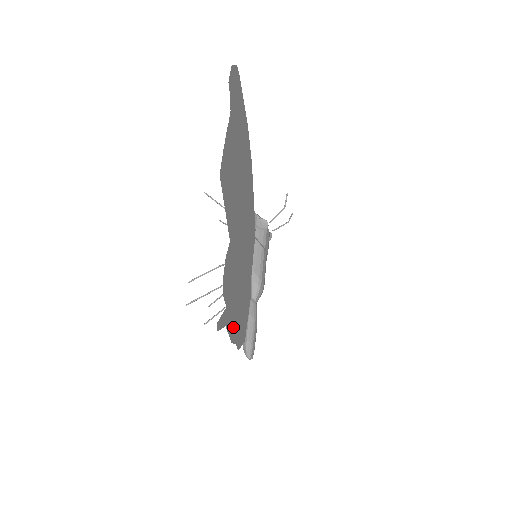
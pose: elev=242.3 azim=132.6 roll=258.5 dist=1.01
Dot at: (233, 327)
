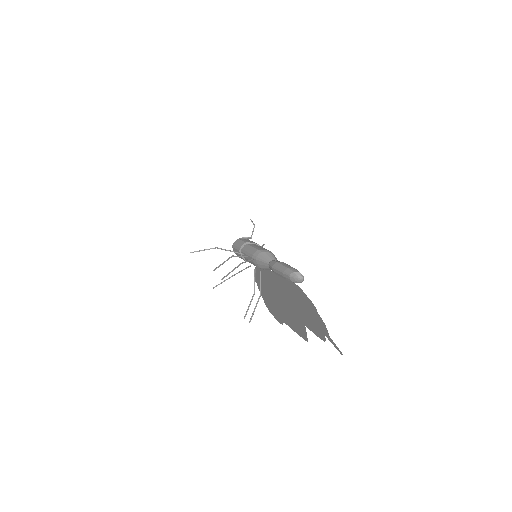
Dot at: occluded
